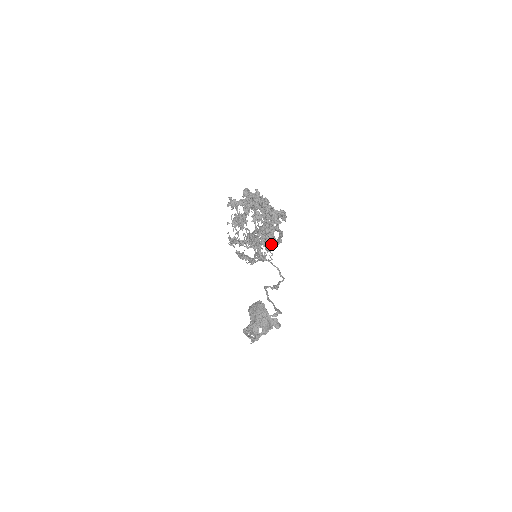
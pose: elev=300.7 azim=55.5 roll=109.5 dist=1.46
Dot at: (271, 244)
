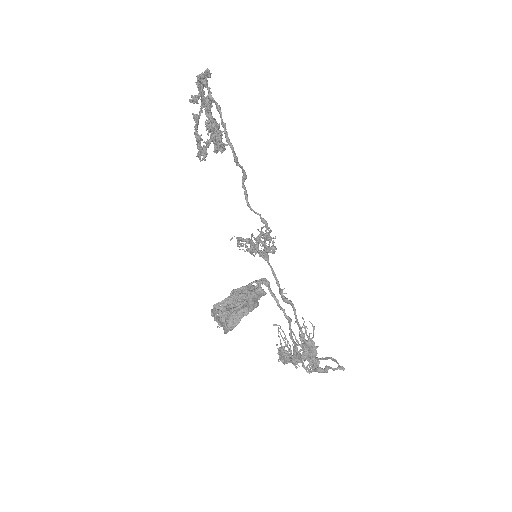
Dot at: (262, 218)
